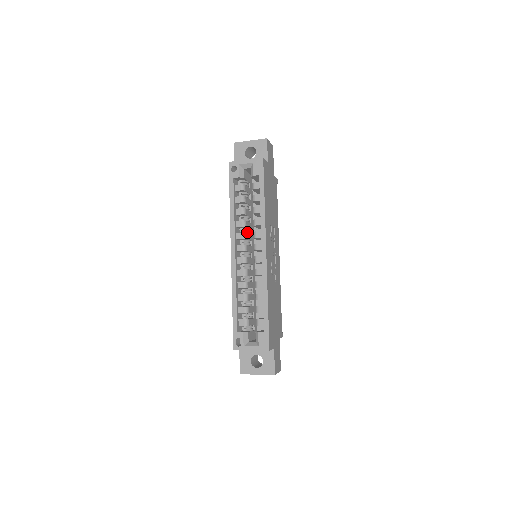
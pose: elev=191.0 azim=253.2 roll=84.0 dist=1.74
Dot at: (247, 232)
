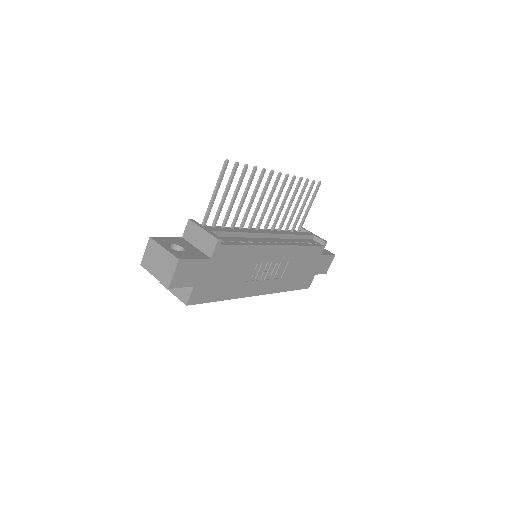
Dot at: occluded
